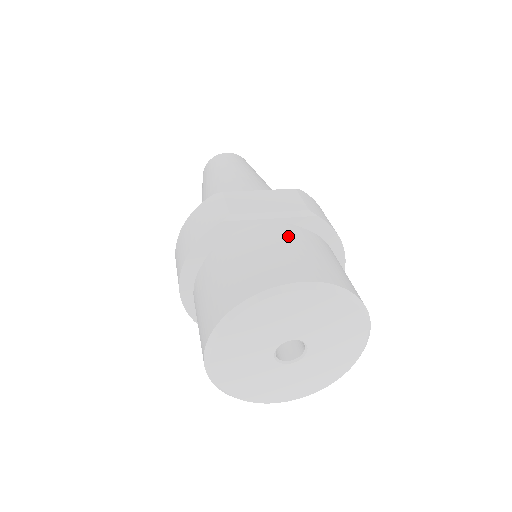
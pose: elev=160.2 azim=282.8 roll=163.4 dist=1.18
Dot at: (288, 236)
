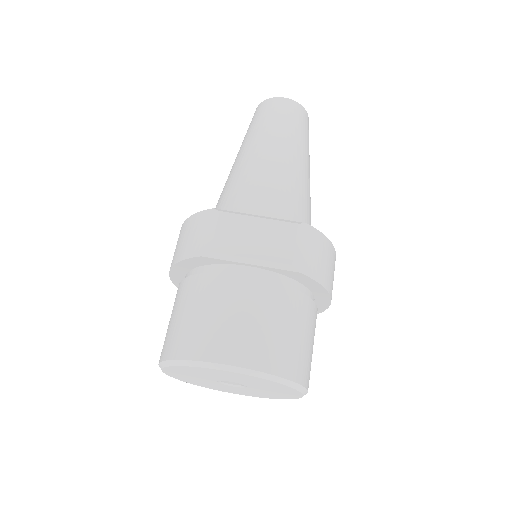
Dot at: (253, 296)
